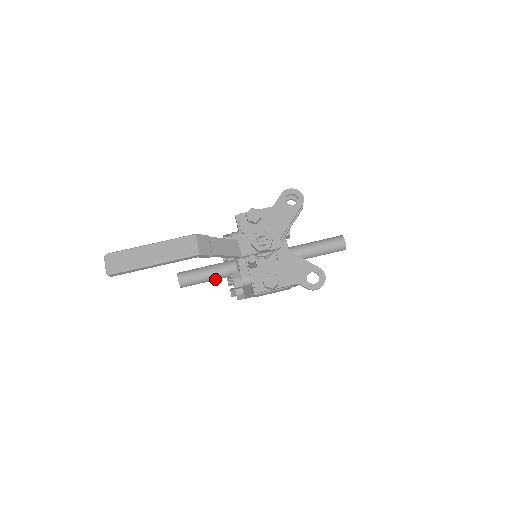
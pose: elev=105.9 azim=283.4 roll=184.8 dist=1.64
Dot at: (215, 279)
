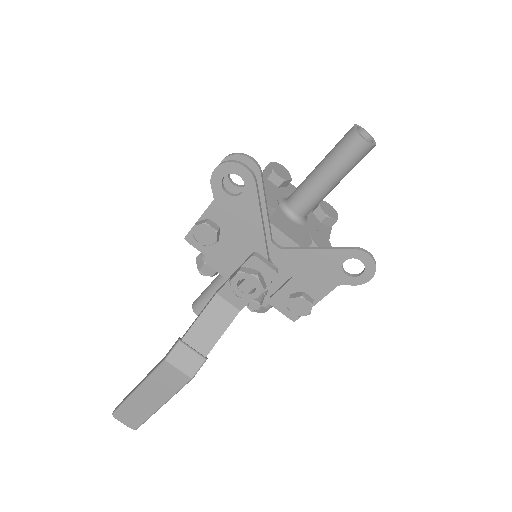
Dot at: occluded
